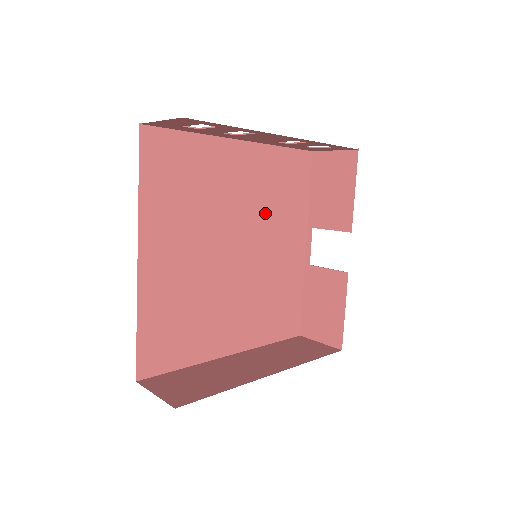
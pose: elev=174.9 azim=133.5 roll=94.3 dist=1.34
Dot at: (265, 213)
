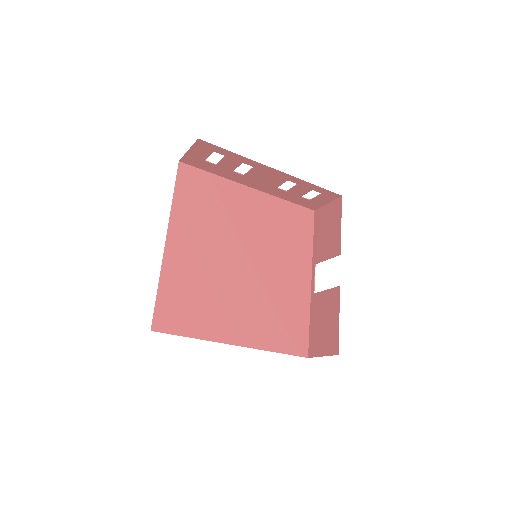
Dot at: (272, 242)
